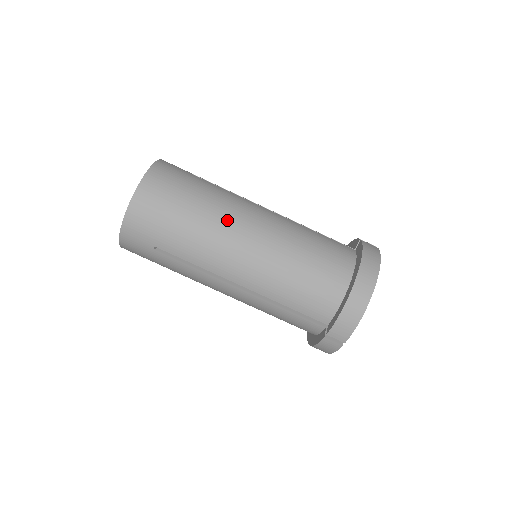
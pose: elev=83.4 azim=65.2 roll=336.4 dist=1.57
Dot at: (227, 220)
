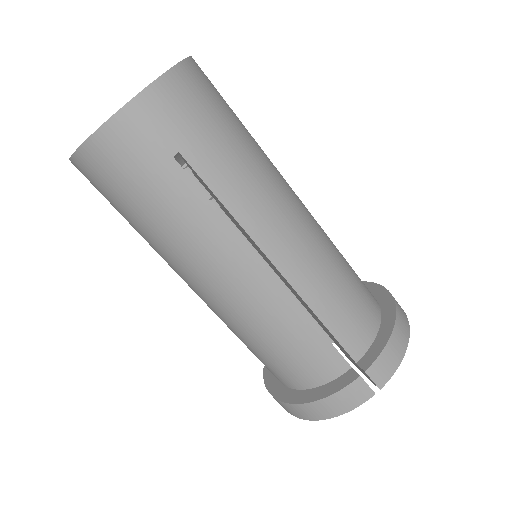
Dot at: (278, 173)
